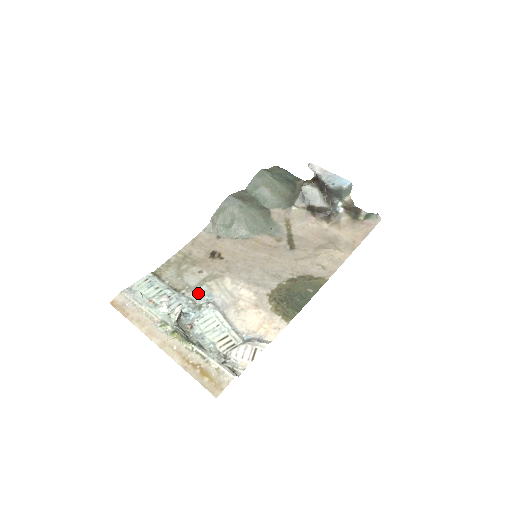
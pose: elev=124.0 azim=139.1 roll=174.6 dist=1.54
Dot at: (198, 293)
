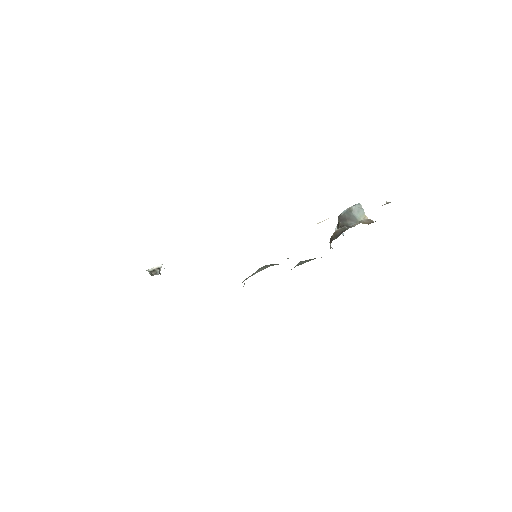
Dot at: occluded
